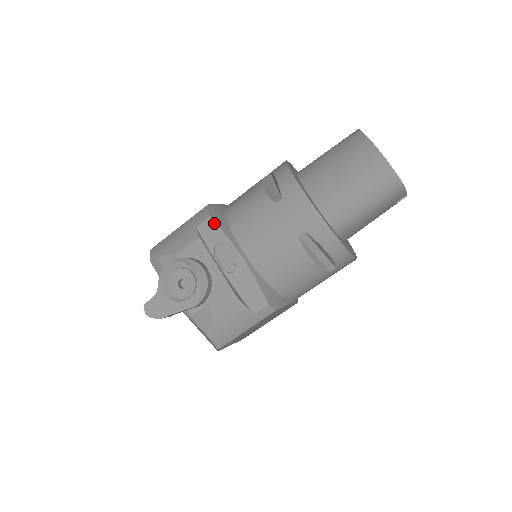
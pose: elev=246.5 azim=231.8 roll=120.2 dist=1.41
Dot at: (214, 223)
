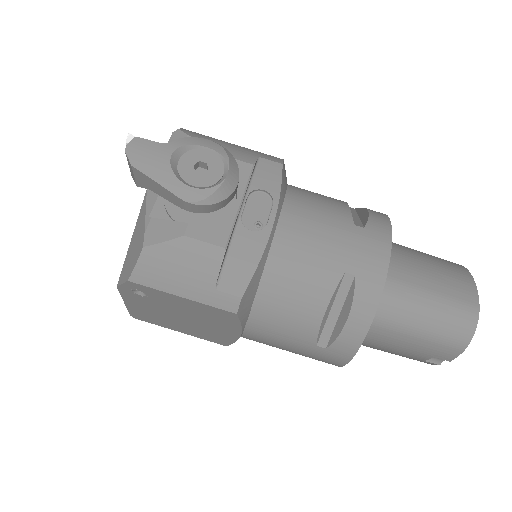
Dot at: (281, 172)
